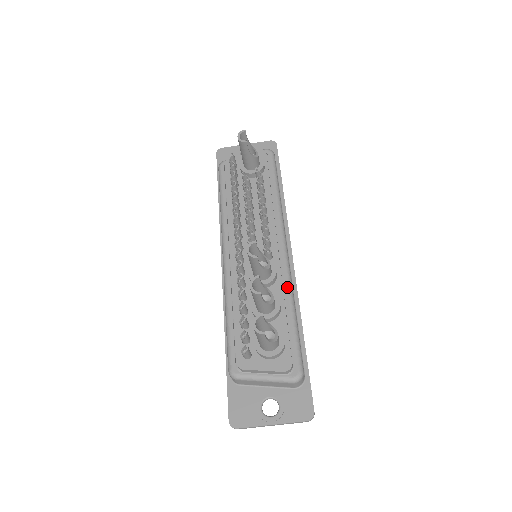
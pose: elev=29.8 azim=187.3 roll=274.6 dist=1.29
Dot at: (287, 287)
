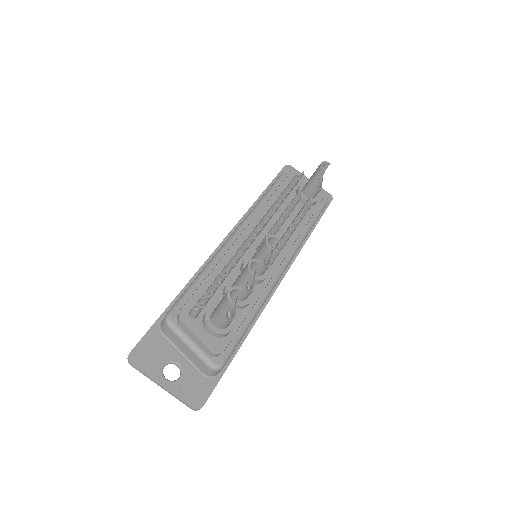
Dot at: (263, 296)
